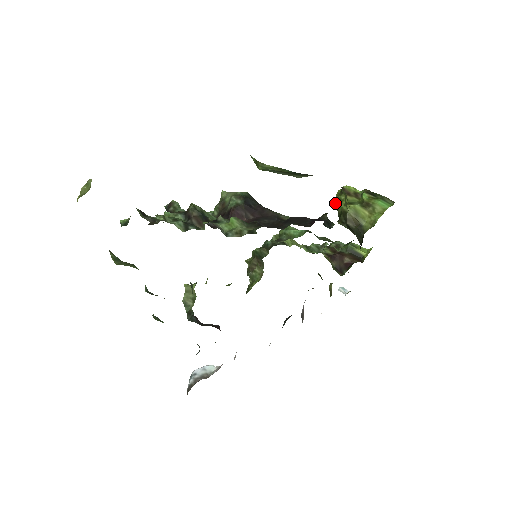
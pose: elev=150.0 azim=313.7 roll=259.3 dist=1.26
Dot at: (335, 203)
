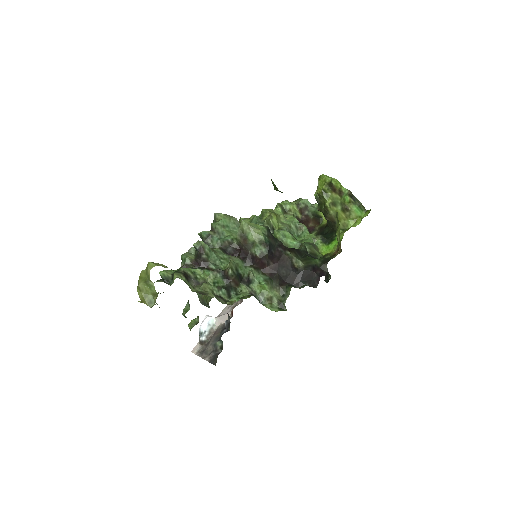
Dot at: (321, 193)
